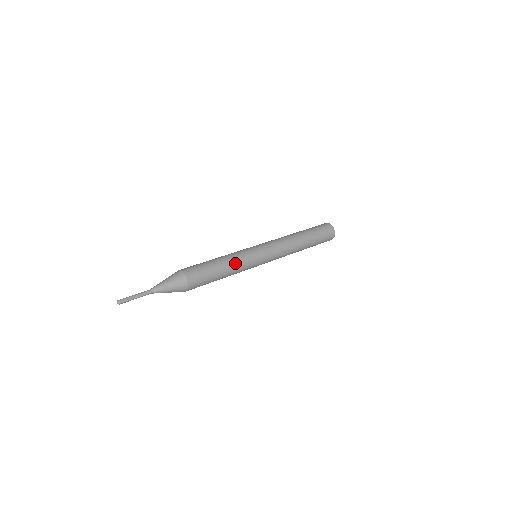
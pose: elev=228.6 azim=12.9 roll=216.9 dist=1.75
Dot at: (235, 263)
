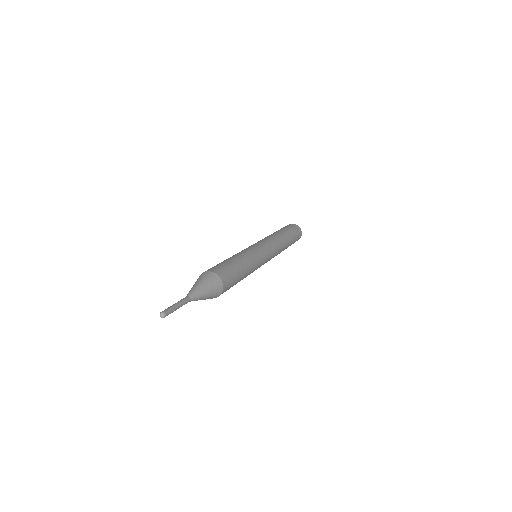
Dot at: (252, 270)
